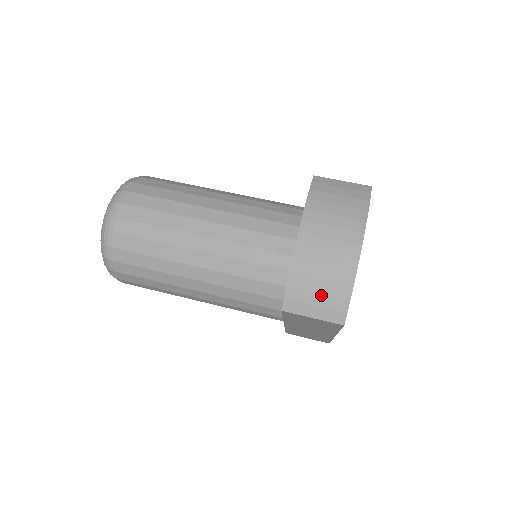
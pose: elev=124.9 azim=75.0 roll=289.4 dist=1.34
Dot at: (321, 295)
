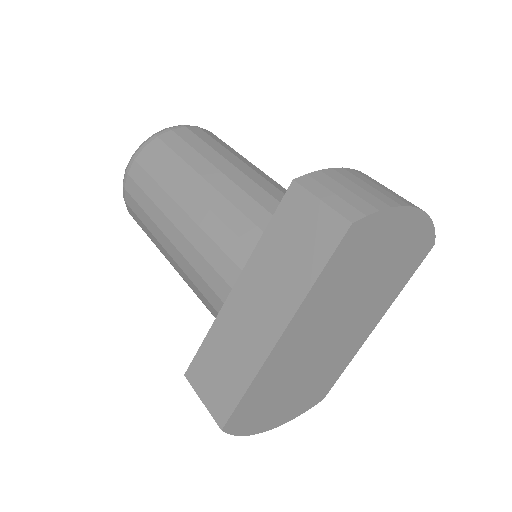
Dot at: (350, 192)
